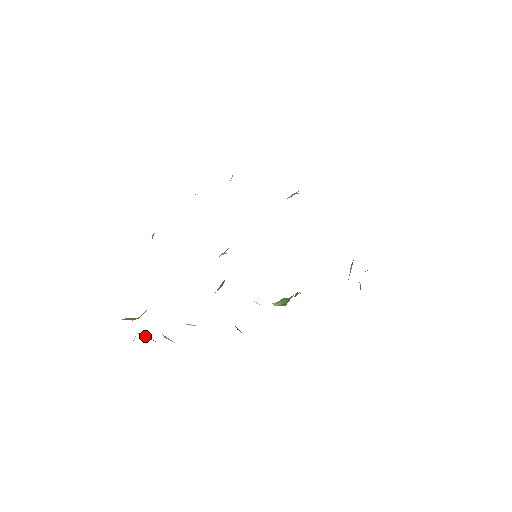
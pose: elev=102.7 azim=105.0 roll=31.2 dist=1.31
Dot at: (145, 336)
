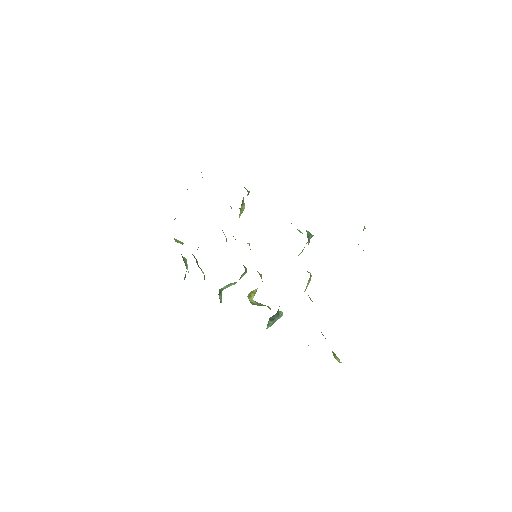
Dot at: (185, 261)
